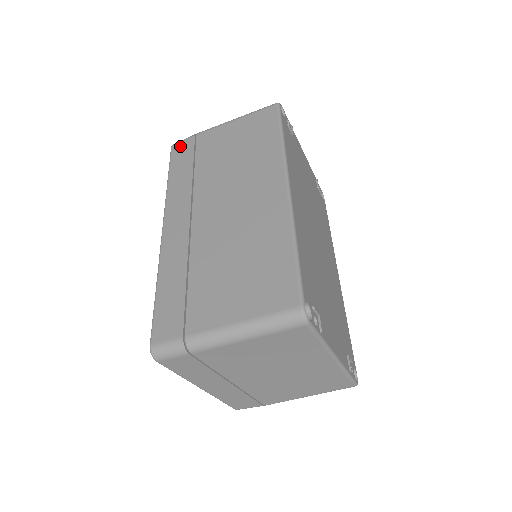
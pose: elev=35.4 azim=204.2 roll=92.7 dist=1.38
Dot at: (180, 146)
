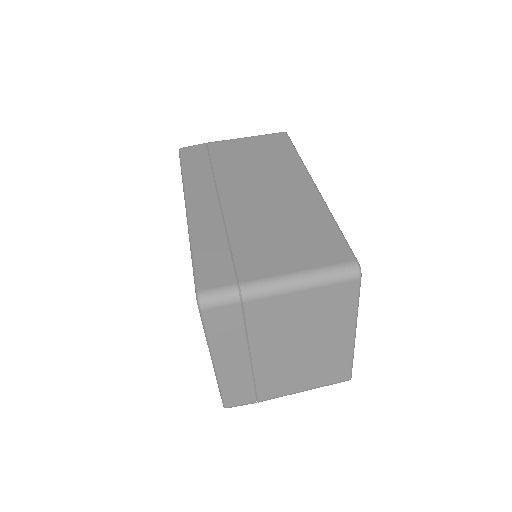
Dot at: (190, 149)
